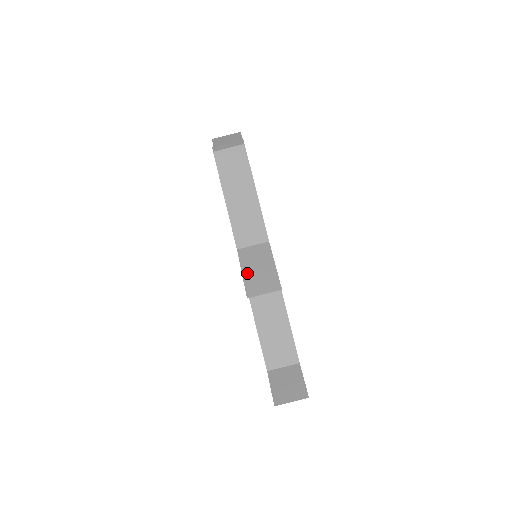
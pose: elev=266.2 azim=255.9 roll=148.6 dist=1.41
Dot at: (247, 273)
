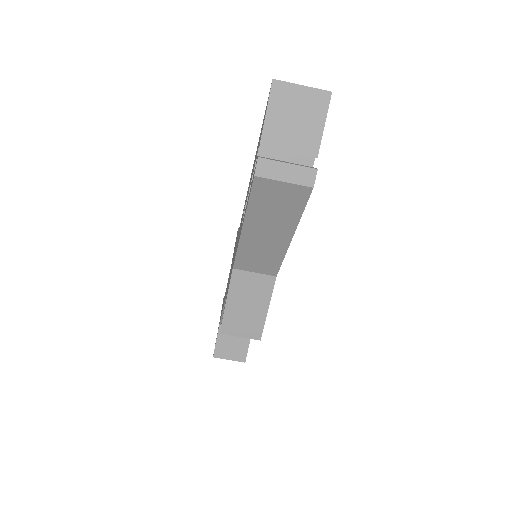
Dot at: (232, 306)
